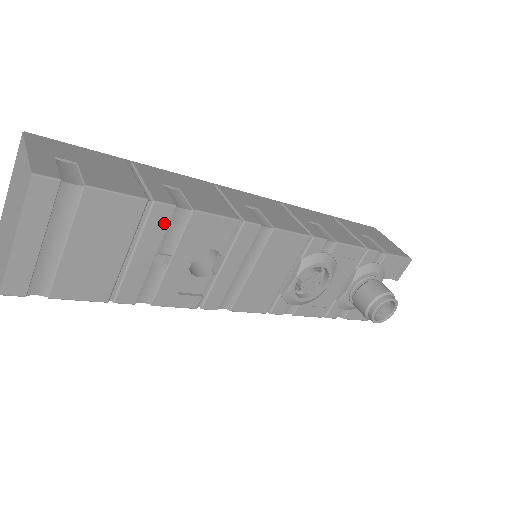
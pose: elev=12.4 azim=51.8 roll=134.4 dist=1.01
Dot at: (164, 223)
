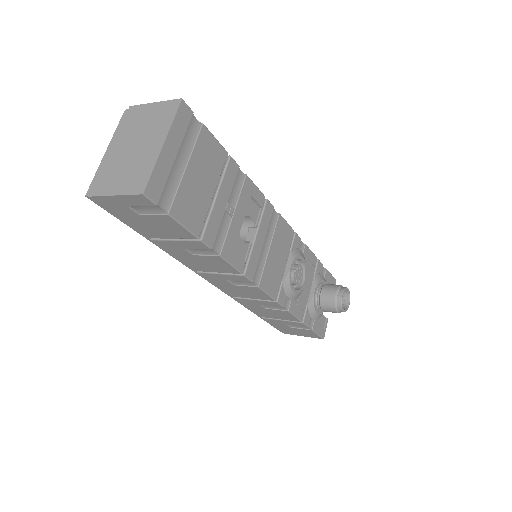
Dot at: (233, 177)
